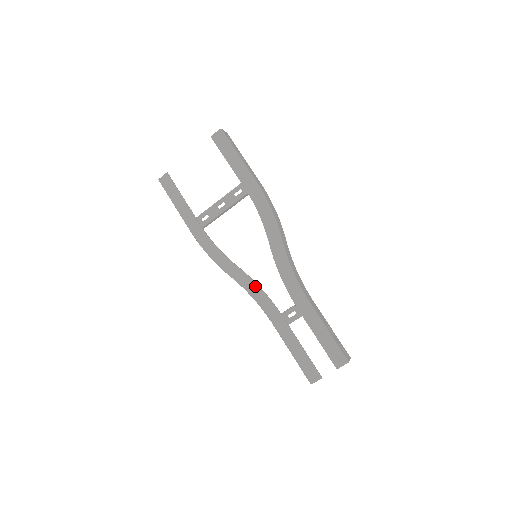
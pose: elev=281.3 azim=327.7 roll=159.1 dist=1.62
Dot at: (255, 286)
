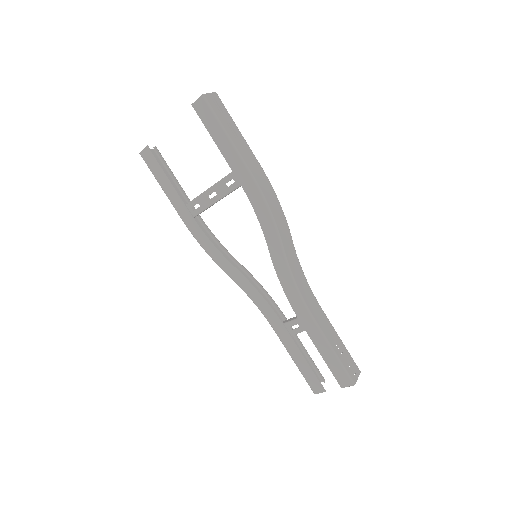
Dot at: (255, 291)
